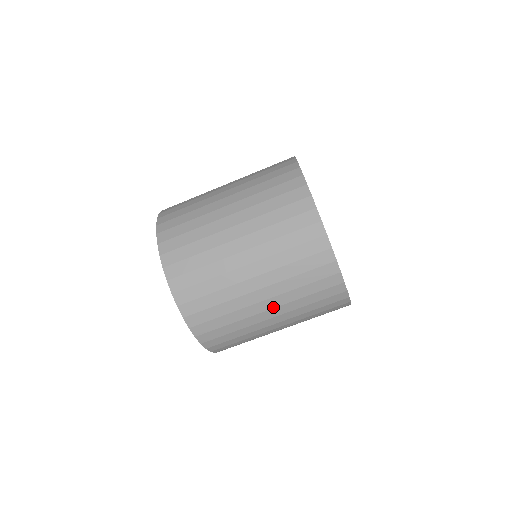
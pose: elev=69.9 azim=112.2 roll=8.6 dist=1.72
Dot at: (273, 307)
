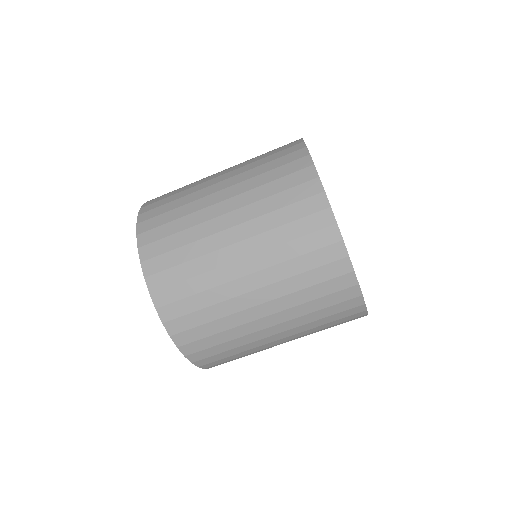
Dot at: (282, 331)
